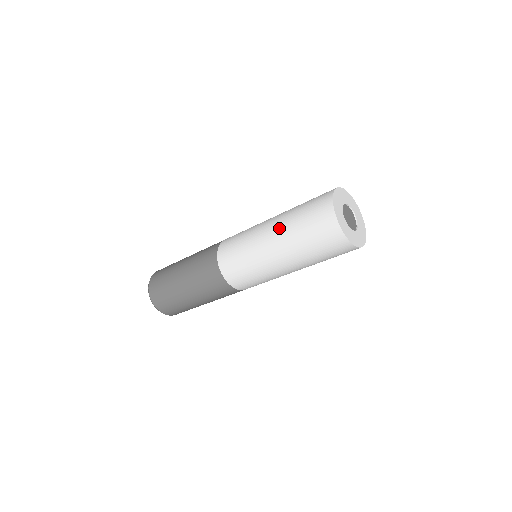
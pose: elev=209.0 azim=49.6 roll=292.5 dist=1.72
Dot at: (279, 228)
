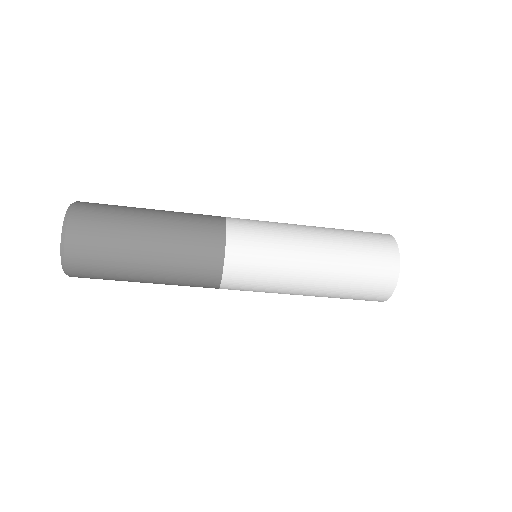
Dot at: (330, 245)
